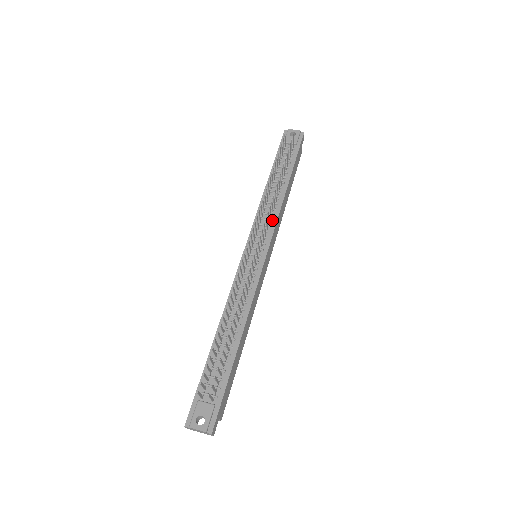
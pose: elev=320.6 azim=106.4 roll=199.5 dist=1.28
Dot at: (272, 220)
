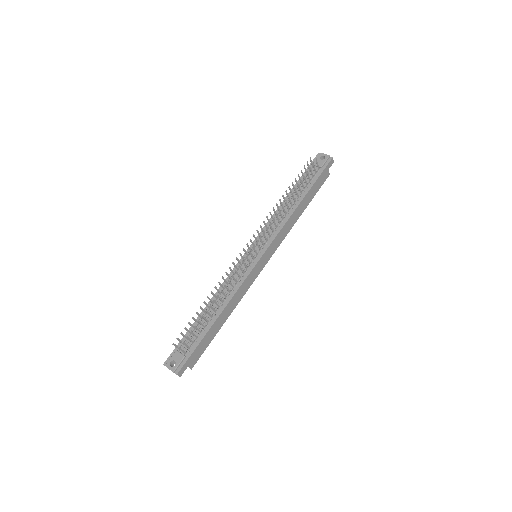
Dot at: (276, 230)
